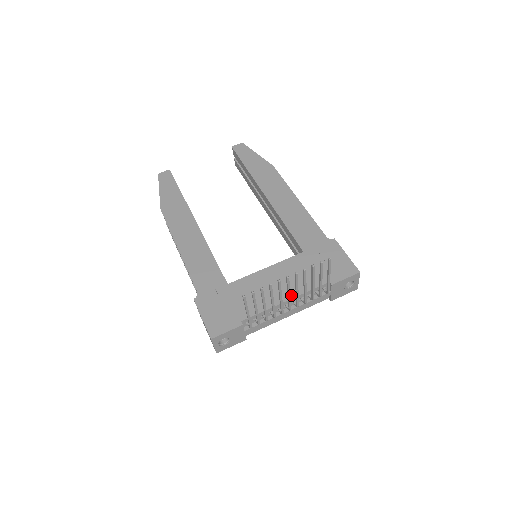
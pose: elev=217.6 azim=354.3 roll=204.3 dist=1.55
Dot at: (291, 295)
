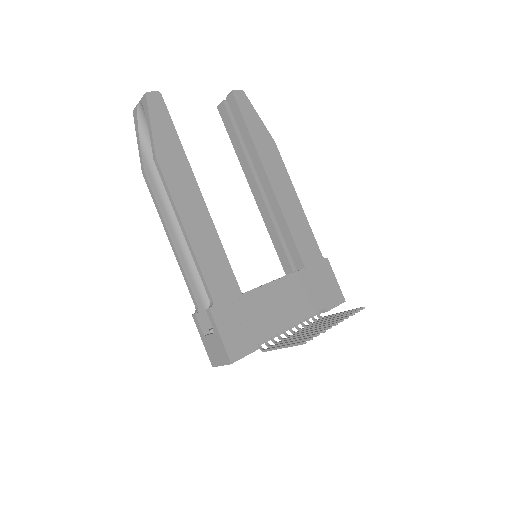
Dot at: (298, 318)
